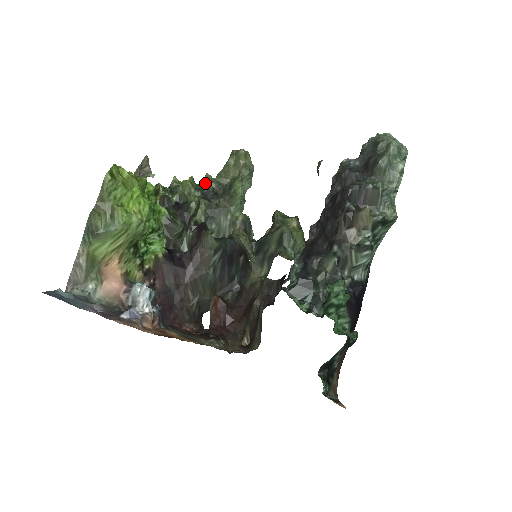
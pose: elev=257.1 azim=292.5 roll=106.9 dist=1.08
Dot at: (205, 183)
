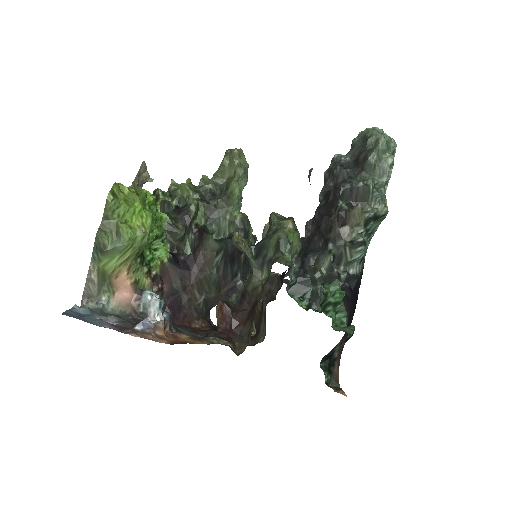
Dot at: (202, 185)
